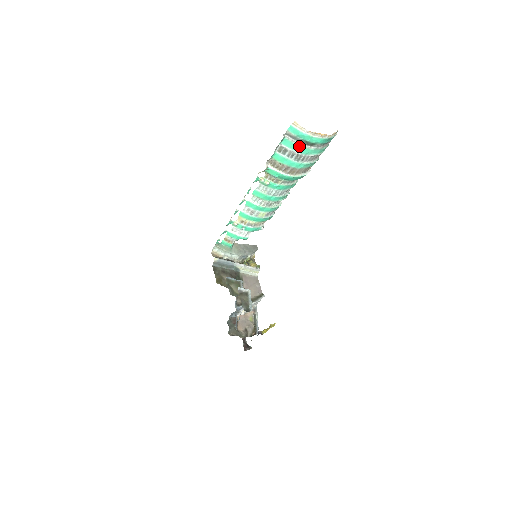
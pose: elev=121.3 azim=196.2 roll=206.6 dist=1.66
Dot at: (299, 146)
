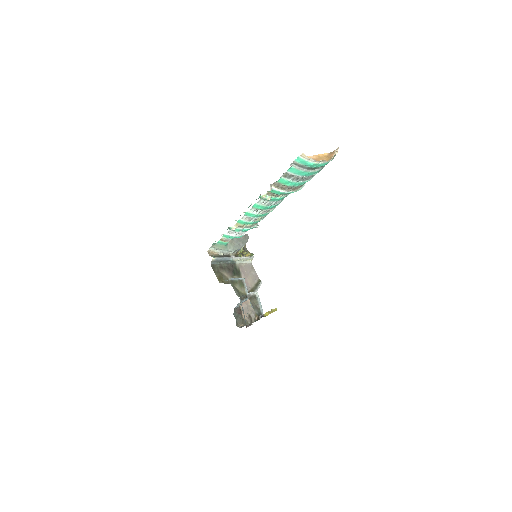
Dot at: (305, 172)
